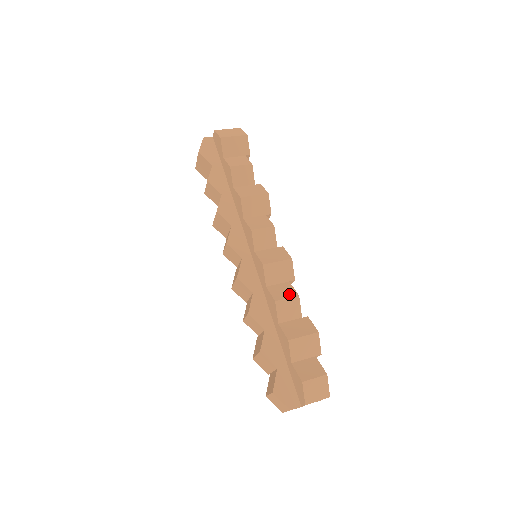
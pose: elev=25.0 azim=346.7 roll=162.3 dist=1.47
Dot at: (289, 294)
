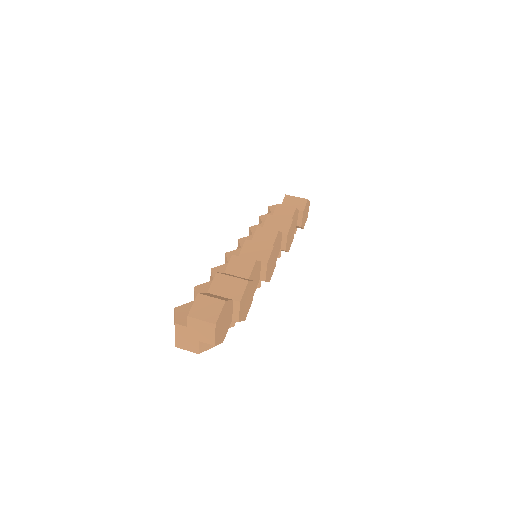
Dot at: occluded
